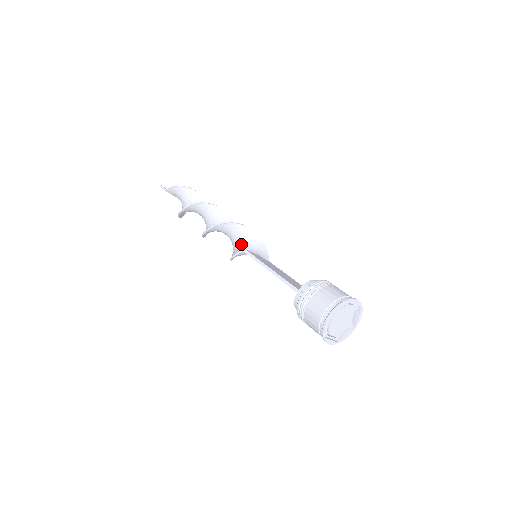
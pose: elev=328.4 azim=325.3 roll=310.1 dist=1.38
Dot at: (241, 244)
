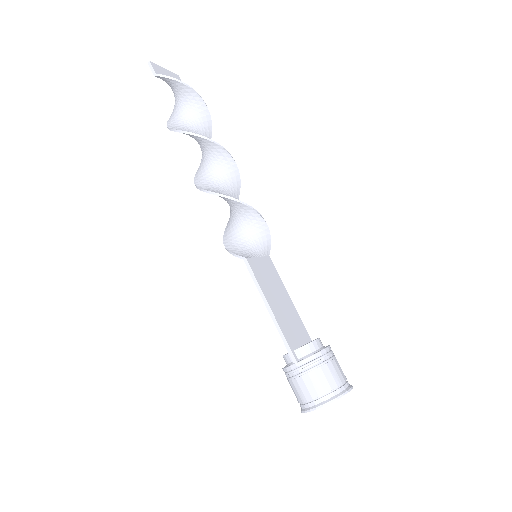
Dot at: (242, 228)
